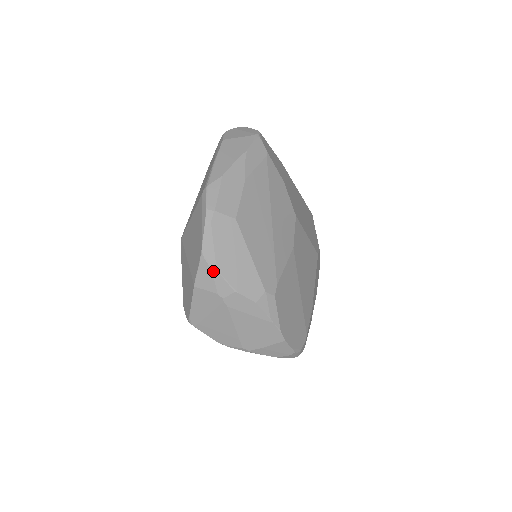
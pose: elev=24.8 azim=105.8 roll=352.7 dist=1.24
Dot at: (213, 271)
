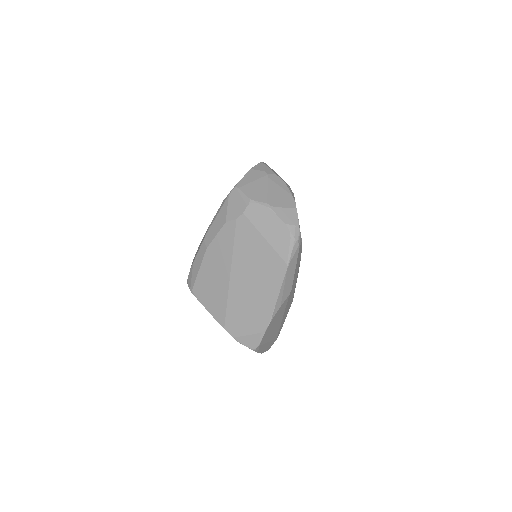
Dot at: (266, 166)
